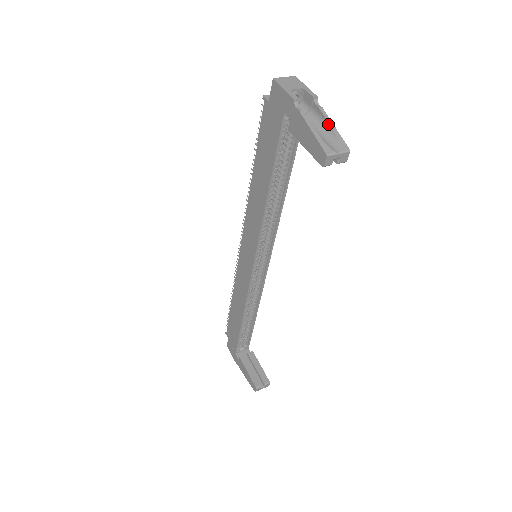
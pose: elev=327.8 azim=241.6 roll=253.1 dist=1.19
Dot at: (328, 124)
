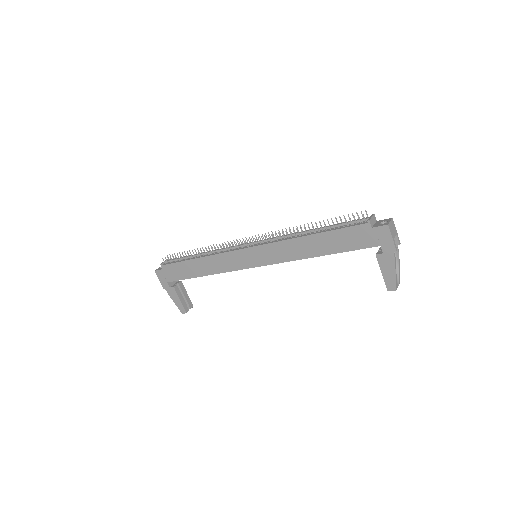
Dot at: (398, 264)
